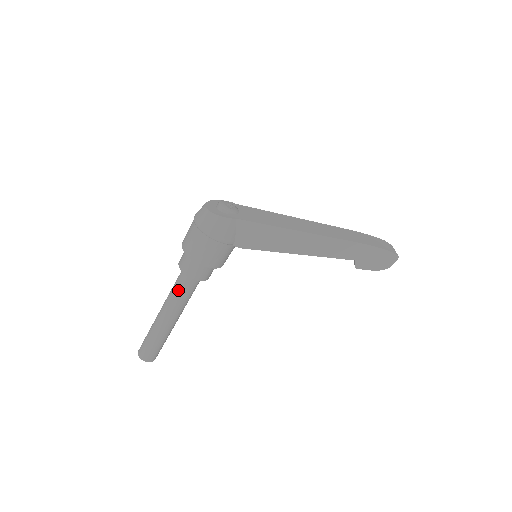
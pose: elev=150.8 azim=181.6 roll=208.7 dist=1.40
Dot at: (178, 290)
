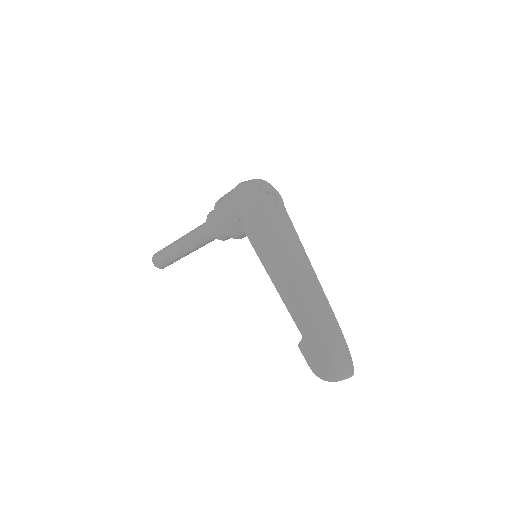
Dot at: (199, 227)
